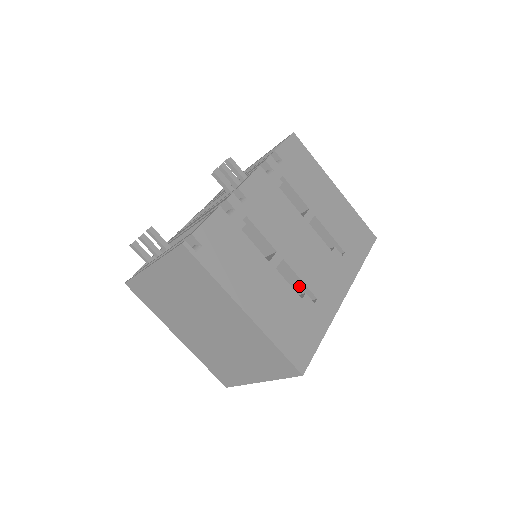
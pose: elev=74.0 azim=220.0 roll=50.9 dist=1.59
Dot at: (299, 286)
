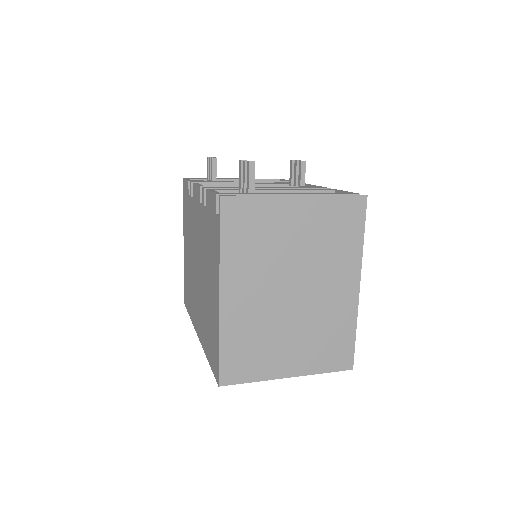
Dot at: occluded
